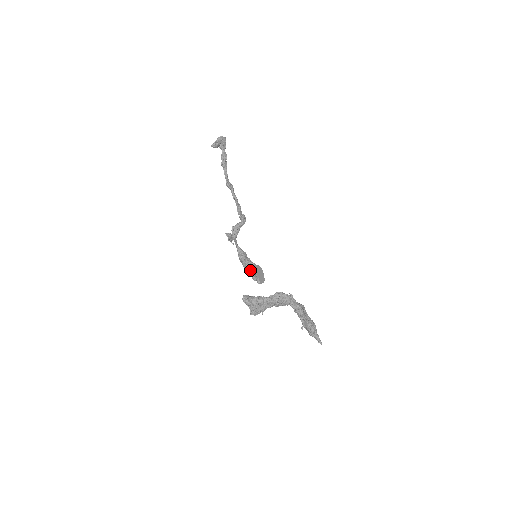
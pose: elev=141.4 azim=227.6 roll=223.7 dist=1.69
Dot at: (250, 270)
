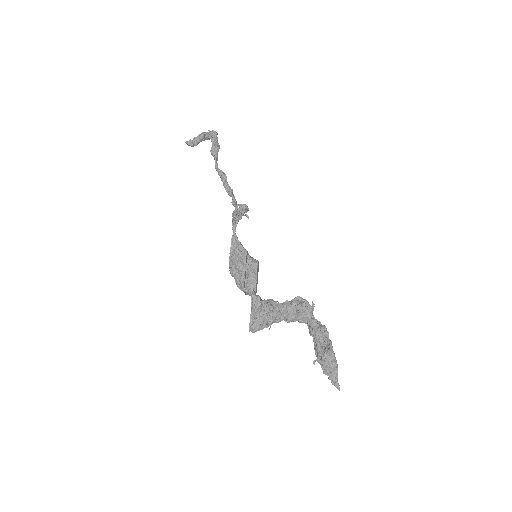
Dot at: (251, 268)
